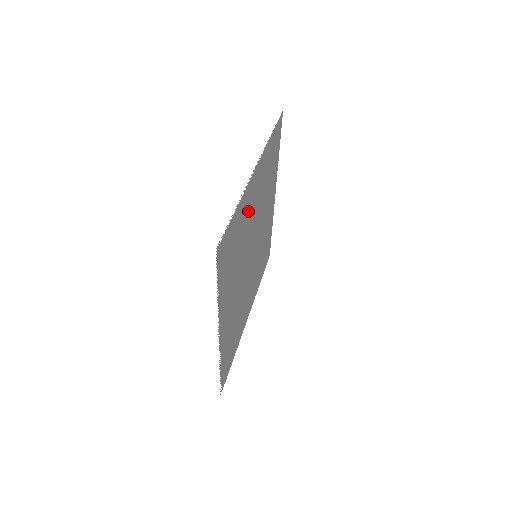
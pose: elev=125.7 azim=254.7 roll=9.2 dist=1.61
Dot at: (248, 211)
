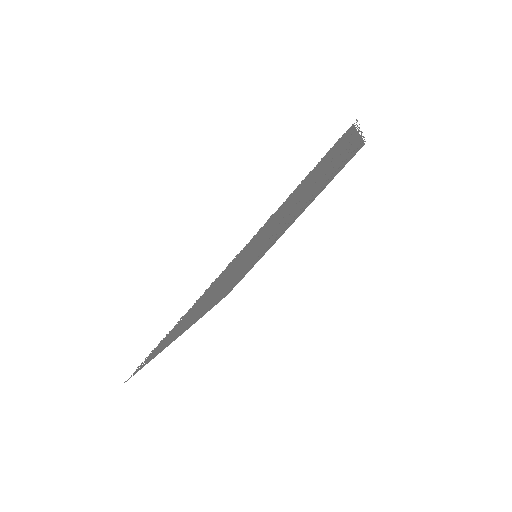
Dot at: (327, 171)
